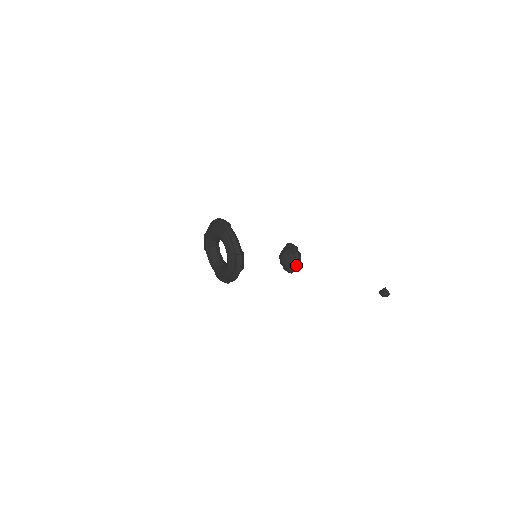
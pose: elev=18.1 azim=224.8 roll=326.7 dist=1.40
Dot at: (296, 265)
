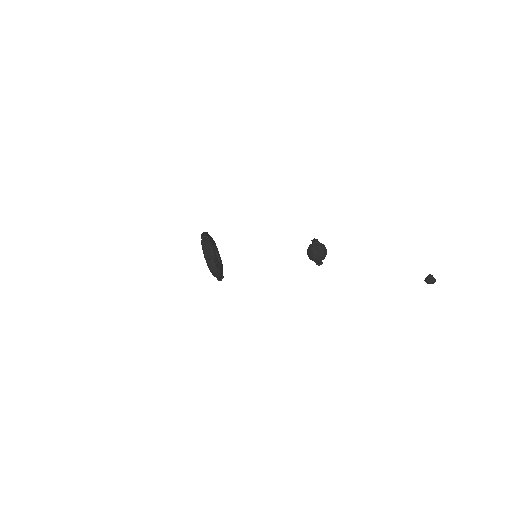
Dot at: (318, 258)
